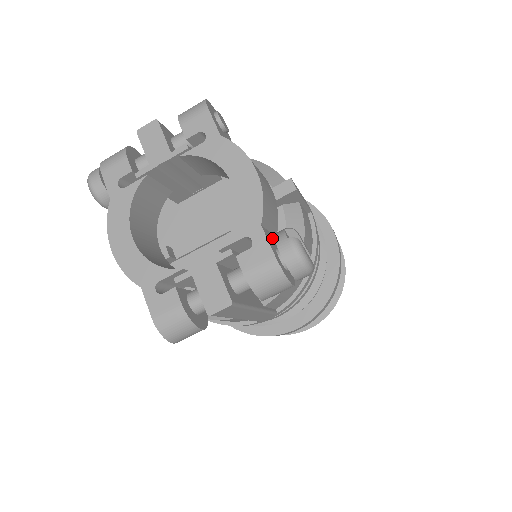
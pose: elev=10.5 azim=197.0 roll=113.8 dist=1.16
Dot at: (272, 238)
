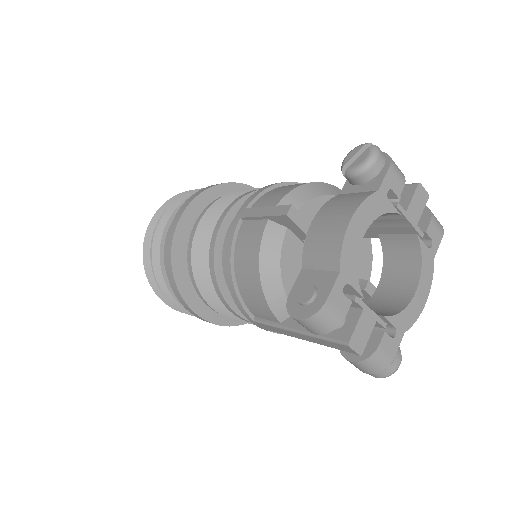
Dot at: occluded
